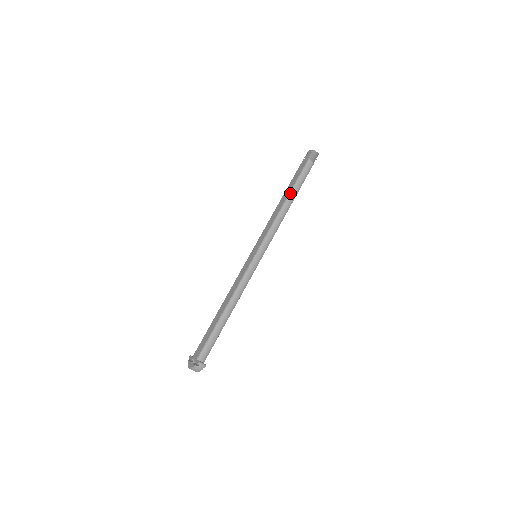
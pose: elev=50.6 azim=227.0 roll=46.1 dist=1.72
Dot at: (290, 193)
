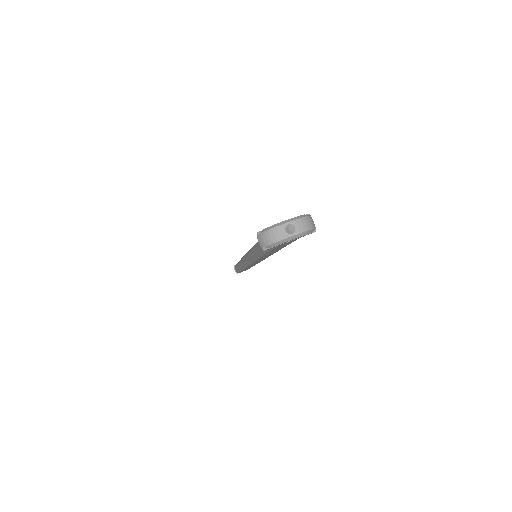
Dot at: occluded
